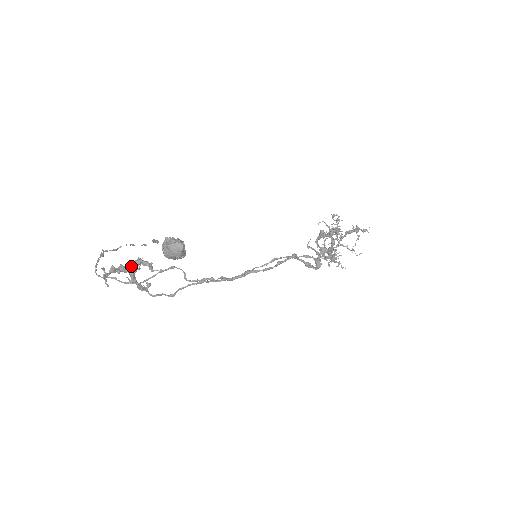
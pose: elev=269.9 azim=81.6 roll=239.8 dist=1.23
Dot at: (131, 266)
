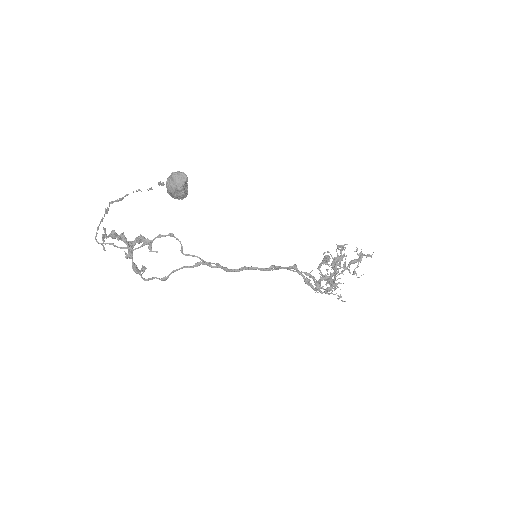
Dot at: (131, 241)
